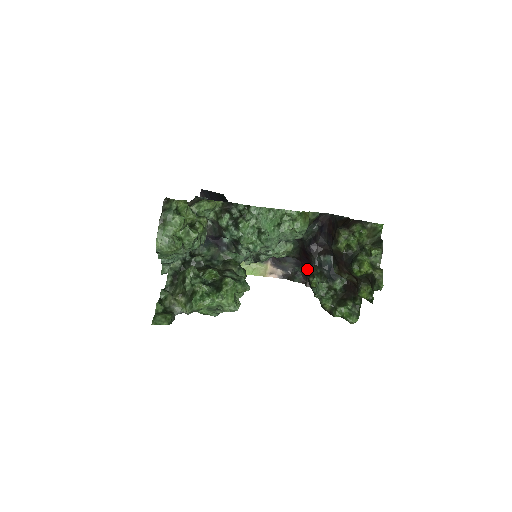
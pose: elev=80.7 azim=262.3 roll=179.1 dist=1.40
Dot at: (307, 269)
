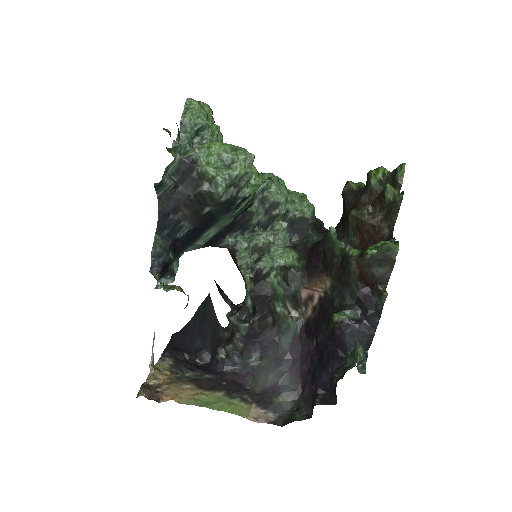
Dot at: (313, 372)
